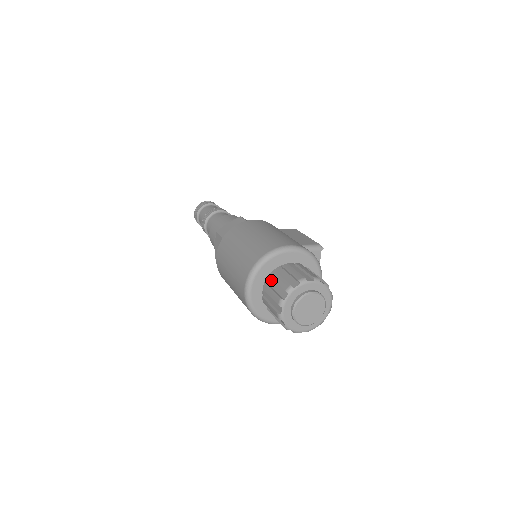
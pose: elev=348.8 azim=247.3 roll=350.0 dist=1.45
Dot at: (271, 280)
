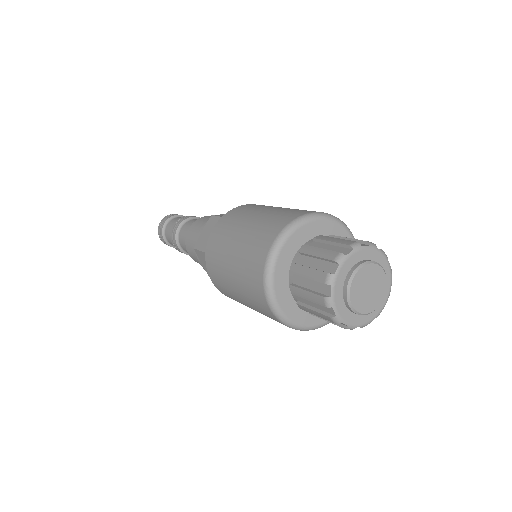
Dot at: (315, 243)
